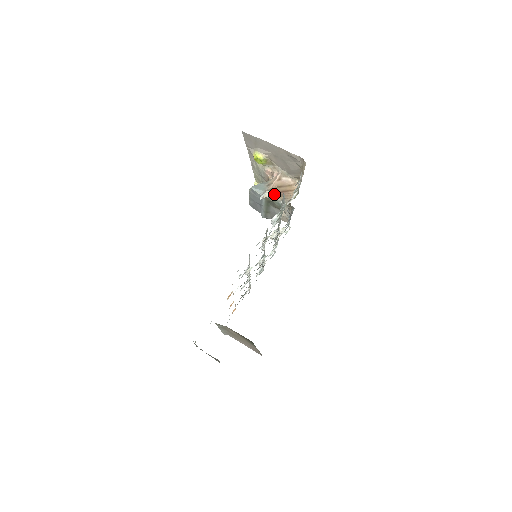
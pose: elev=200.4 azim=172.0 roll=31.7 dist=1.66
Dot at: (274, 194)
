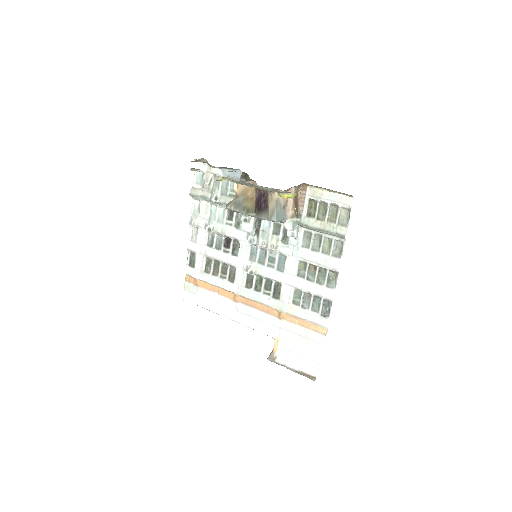
Dot at: (296, 216)
